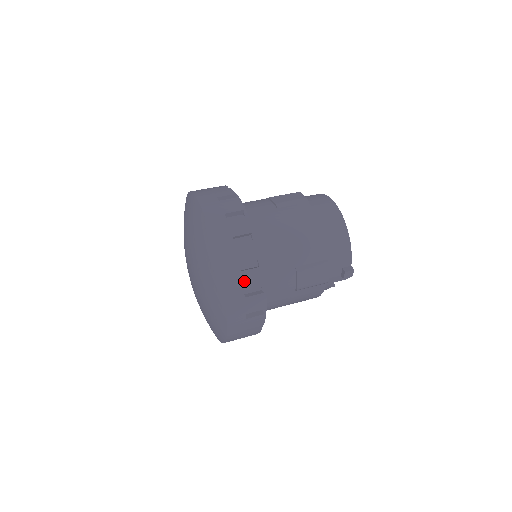
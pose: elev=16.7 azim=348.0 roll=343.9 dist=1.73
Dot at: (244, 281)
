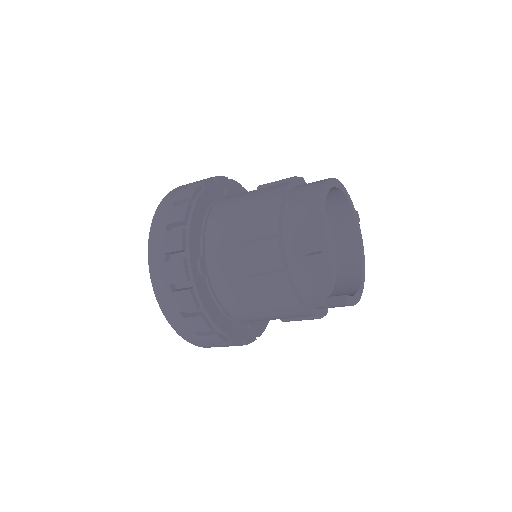
Dot at: (166, 242)
